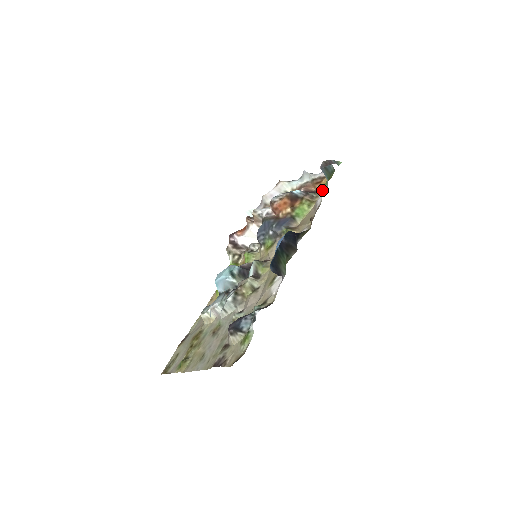
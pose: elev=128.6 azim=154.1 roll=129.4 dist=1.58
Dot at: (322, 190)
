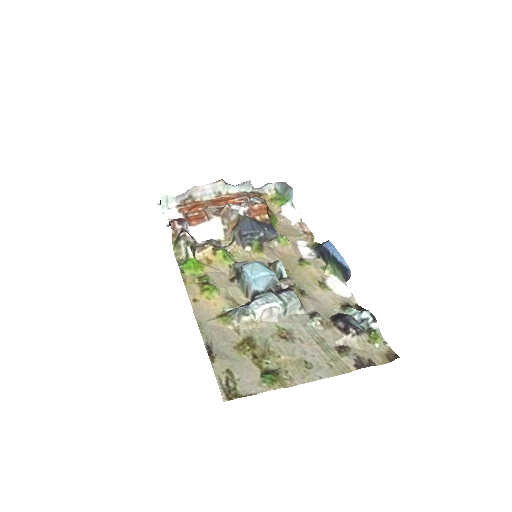
Dot at: (276, 207)
